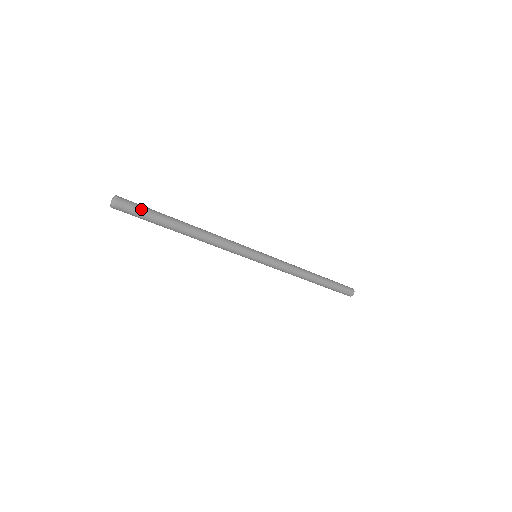
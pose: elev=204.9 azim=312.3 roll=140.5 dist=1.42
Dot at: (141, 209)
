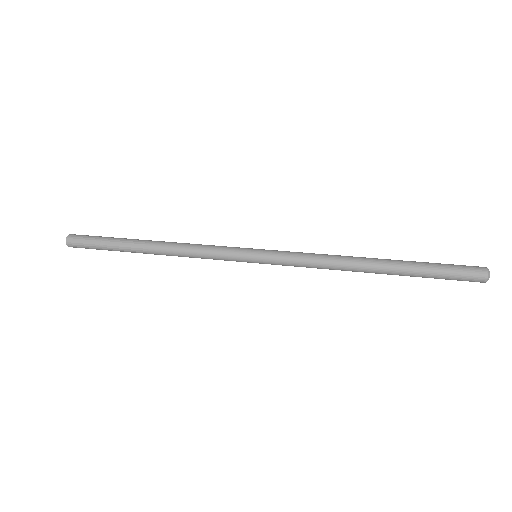
Dot at: (91, 247)
